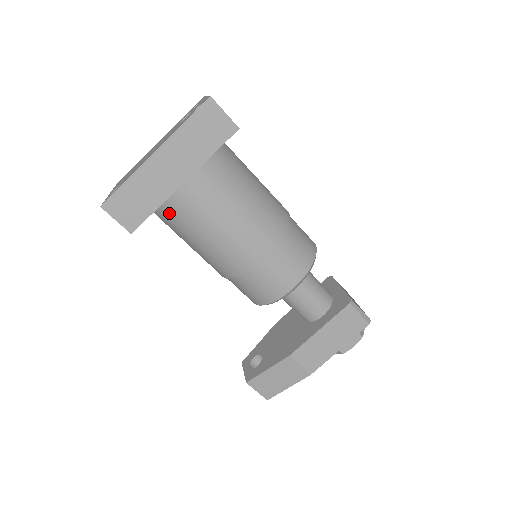
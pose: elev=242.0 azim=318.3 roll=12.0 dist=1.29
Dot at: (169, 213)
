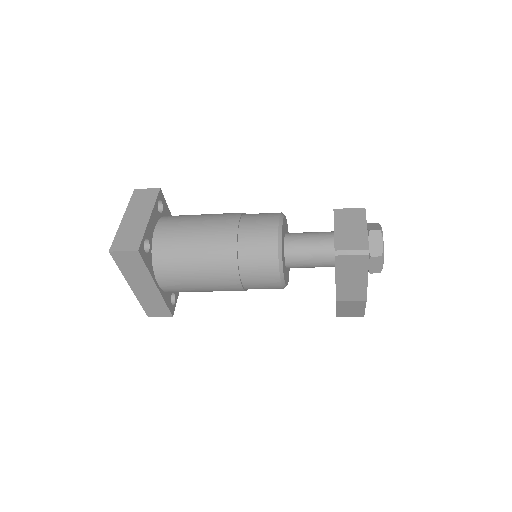
Dot at: occluded
